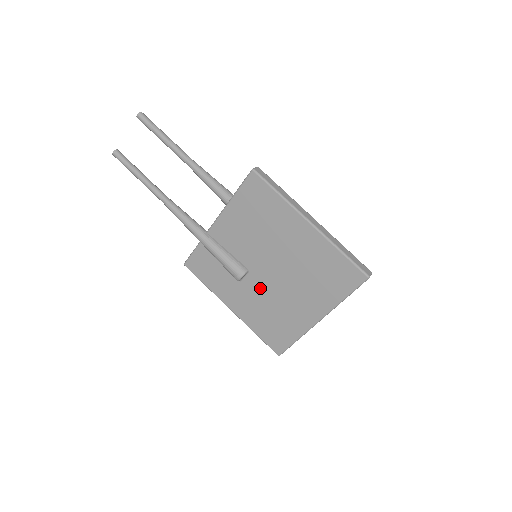
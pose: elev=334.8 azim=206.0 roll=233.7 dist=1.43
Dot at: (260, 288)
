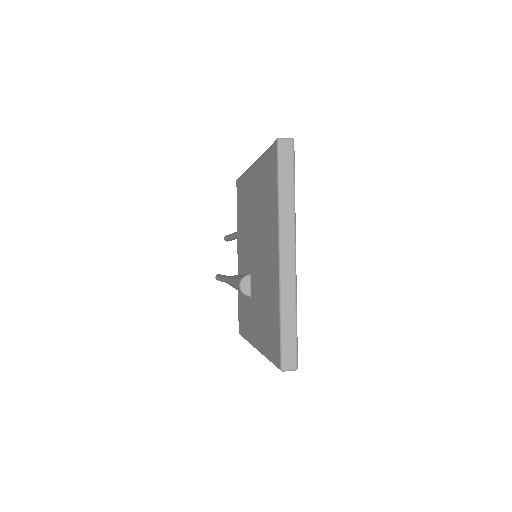
Dot at: (256, 284)
